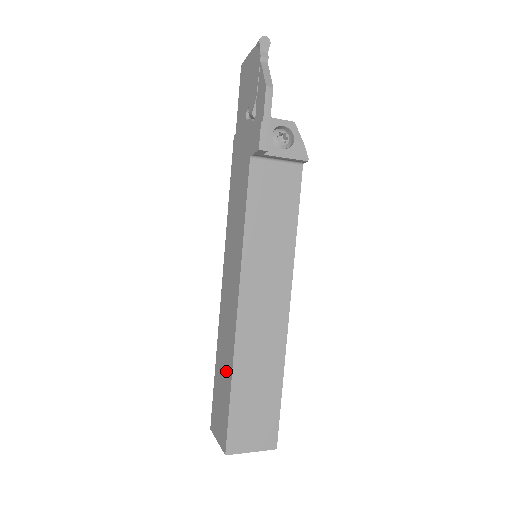
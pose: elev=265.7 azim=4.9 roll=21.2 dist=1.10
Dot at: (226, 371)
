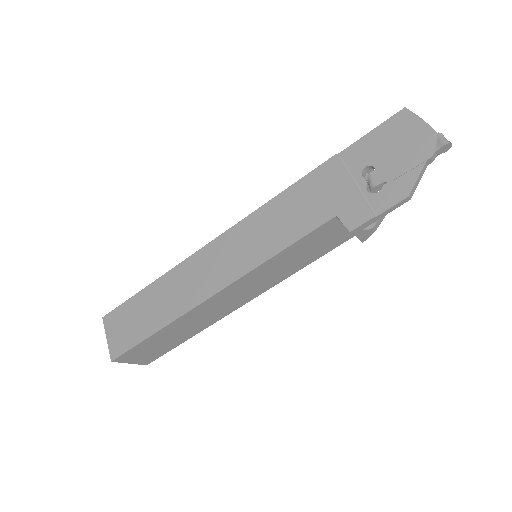
Dot at: (159, 313)
